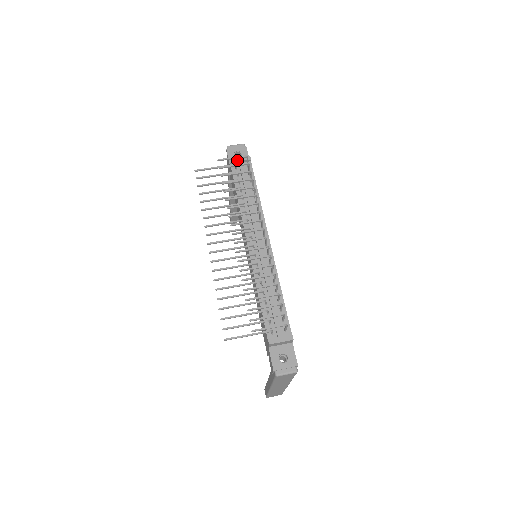
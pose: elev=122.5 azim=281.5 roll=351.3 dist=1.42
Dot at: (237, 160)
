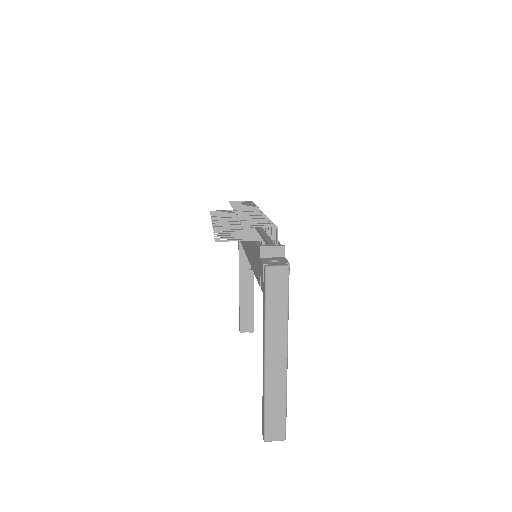
Dot at: occluded
